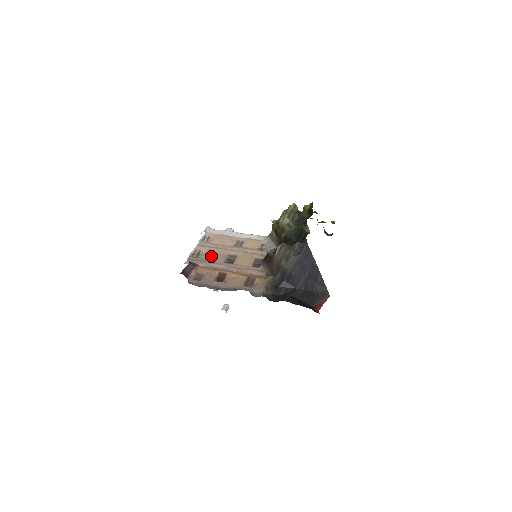
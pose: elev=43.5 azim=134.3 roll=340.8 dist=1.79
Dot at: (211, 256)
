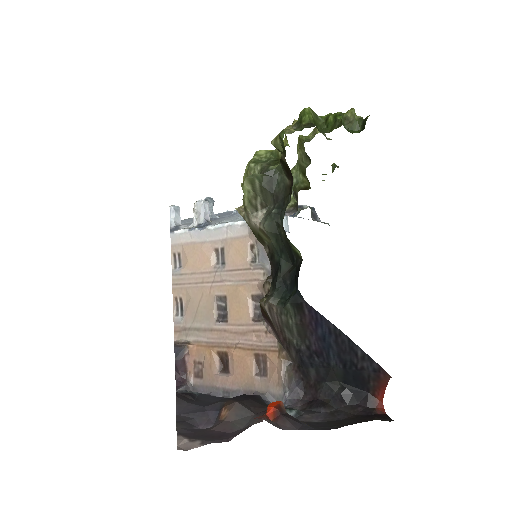
Dot at: (196, 310)
